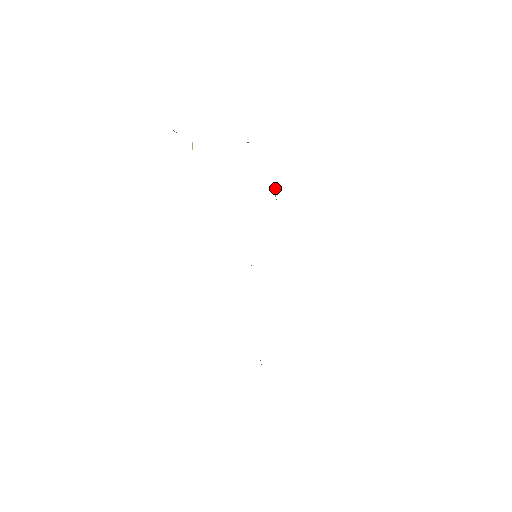
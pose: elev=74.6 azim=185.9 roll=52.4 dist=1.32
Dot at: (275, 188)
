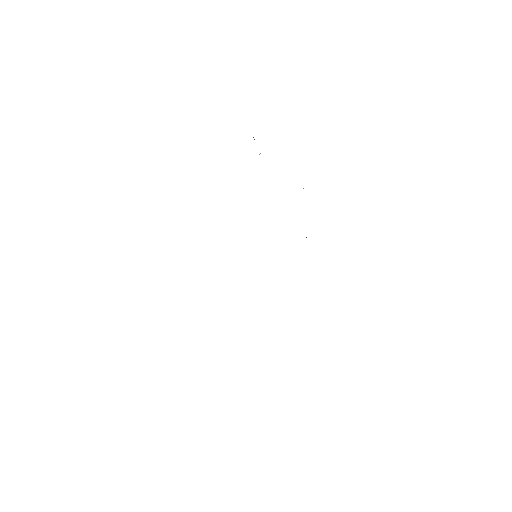
Dot at: occluded
